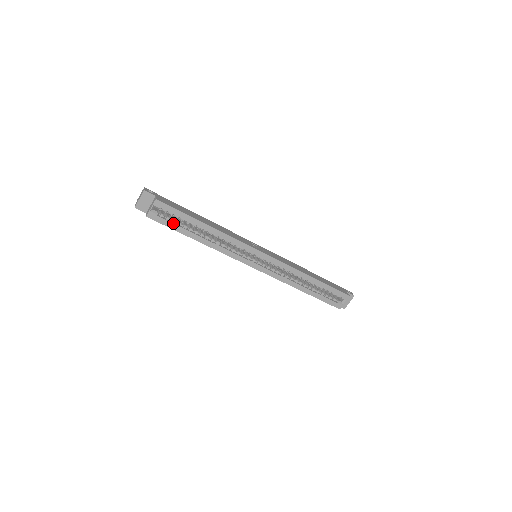
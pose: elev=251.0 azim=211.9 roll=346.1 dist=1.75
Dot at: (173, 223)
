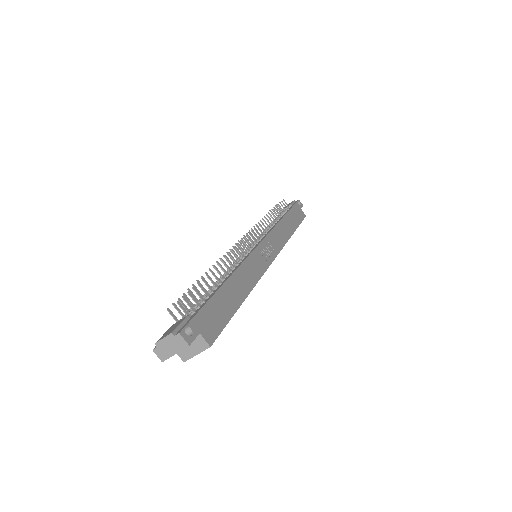
Dot at: occluded
